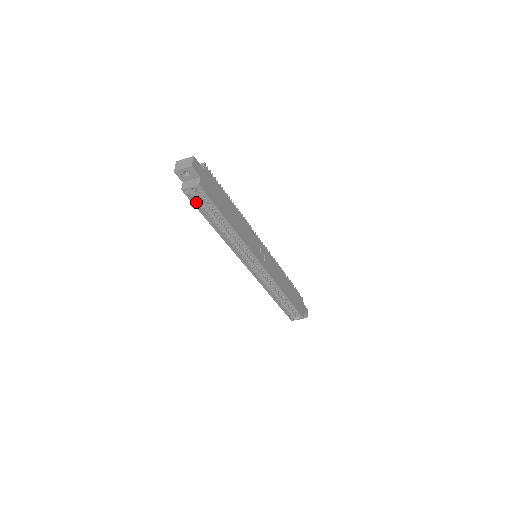
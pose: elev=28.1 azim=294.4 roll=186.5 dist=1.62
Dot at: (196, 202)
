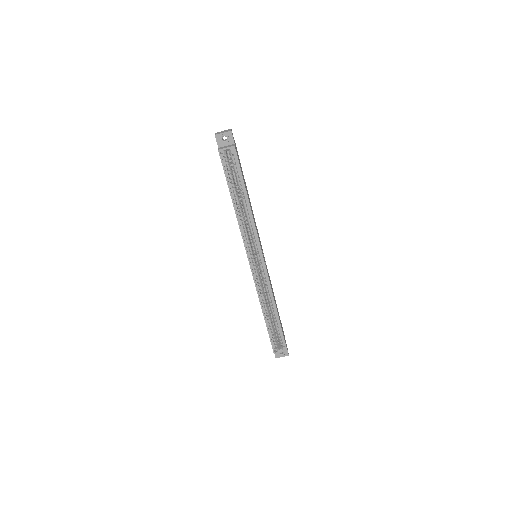
Dot at: (225, 168)
